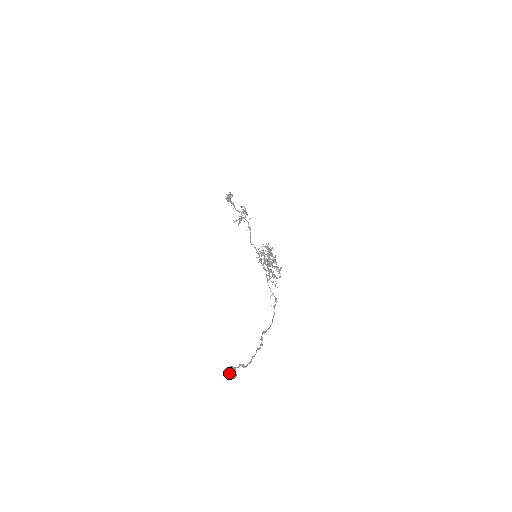
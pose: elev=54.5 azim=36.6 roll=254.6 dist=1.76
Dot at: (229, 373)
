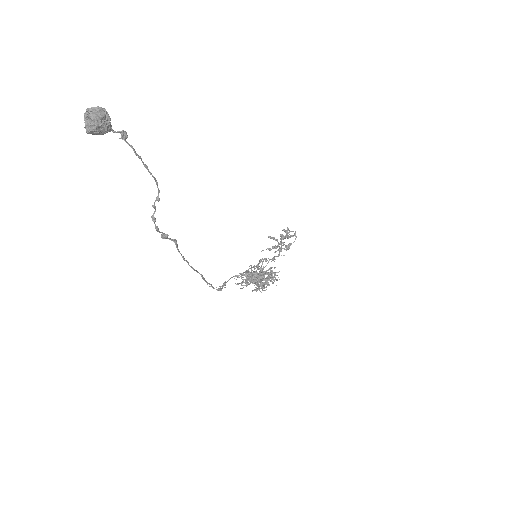
Dot at: occluded
